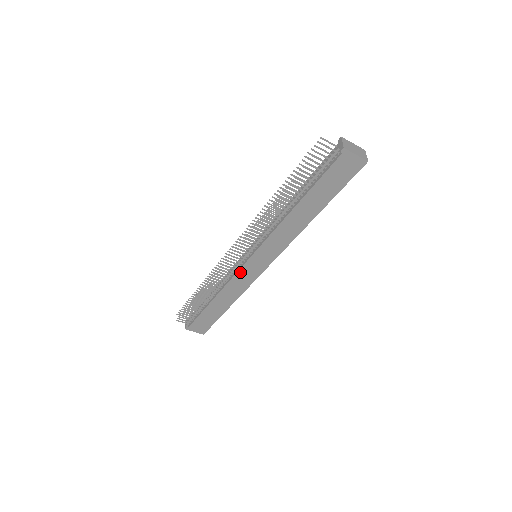
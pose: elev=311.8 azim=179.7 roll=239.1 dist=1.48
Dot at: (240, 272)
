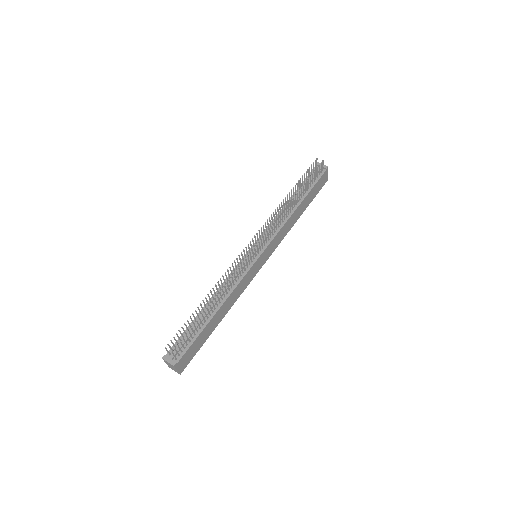
Dot at: (249, 271)
